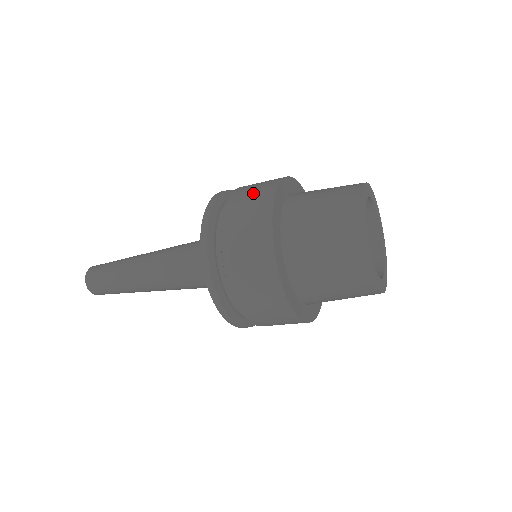
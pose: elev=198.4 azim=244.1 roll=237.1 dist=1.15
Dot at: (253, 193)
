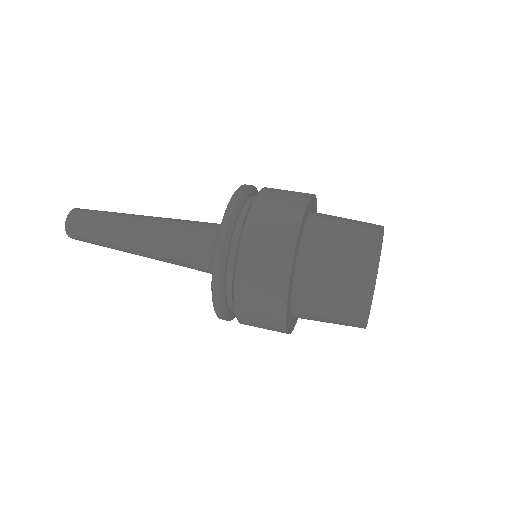
Dot at: (263, 280)
